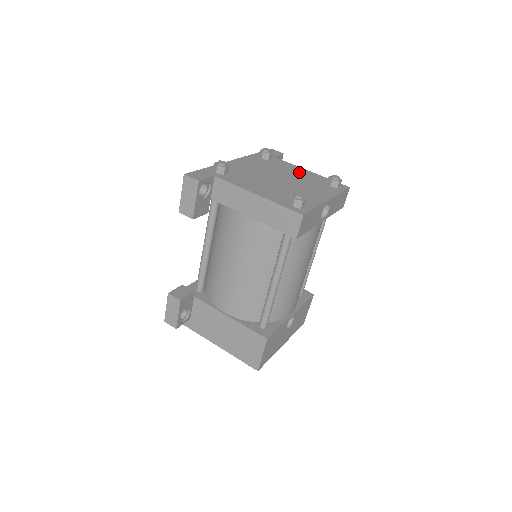
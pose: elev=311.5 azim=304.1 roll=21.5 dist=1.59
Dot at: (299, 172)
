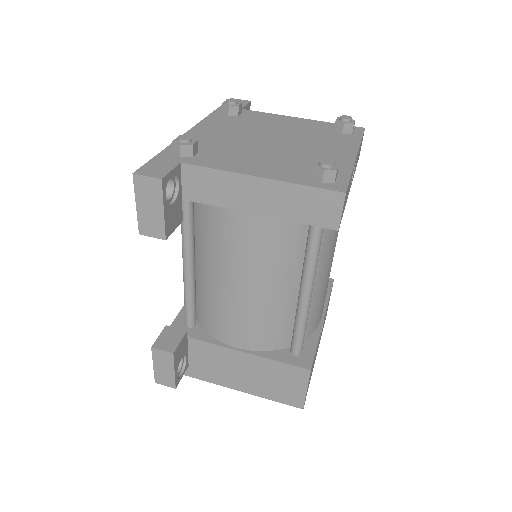
Dot at: (289, 123)
